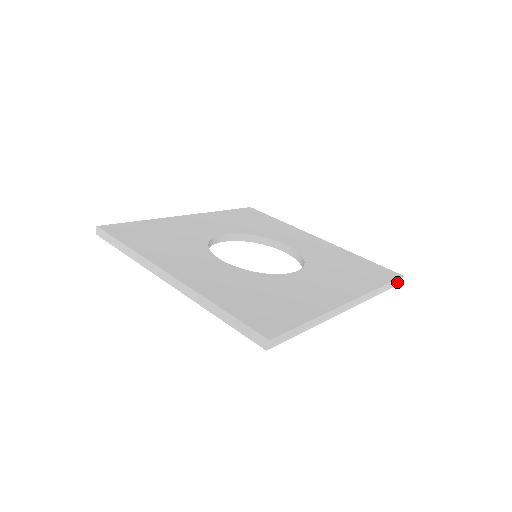
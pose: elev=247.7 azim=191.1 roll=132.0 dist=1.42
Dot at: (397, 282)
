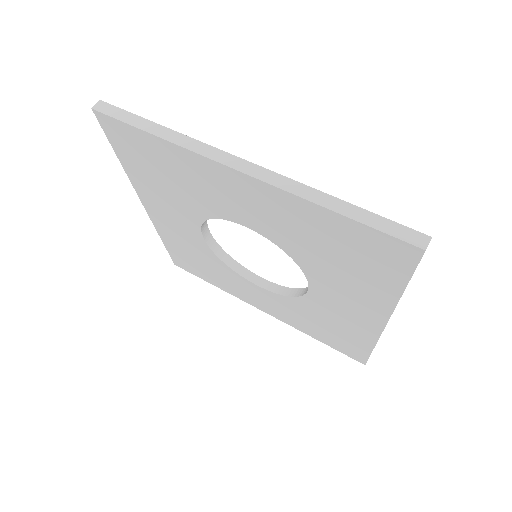
Dot at: occluded
